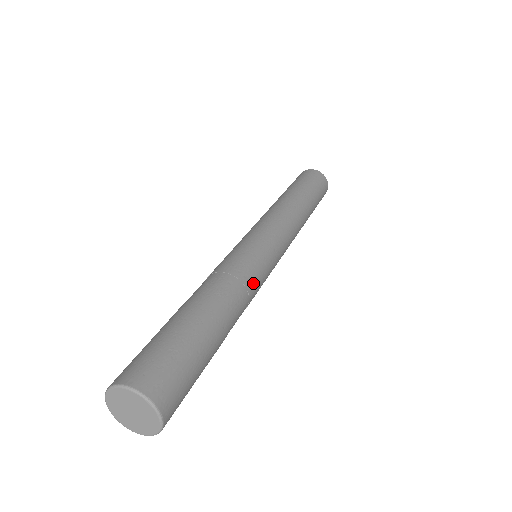
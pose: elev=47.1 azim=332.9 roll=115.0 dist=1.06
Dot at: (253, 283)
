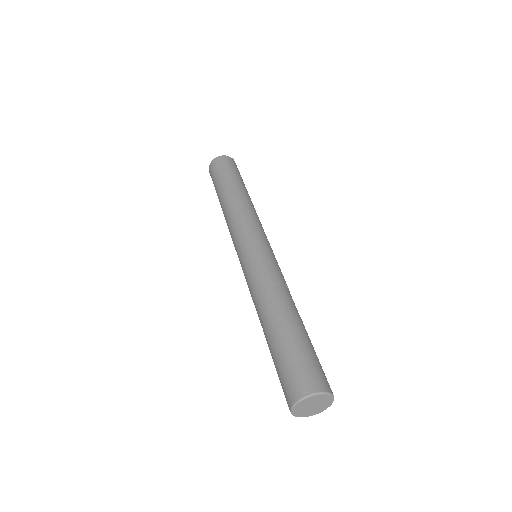
Dot at: occluded
